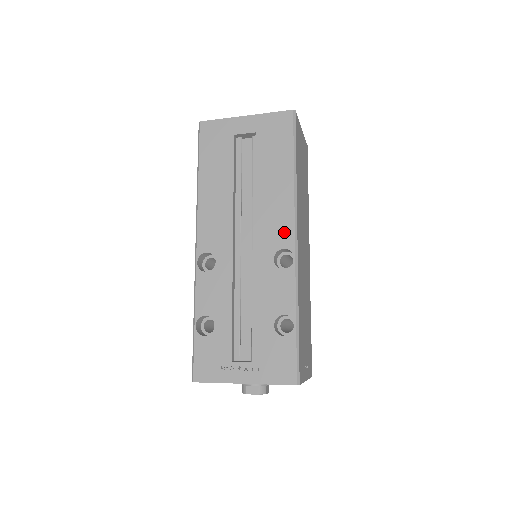
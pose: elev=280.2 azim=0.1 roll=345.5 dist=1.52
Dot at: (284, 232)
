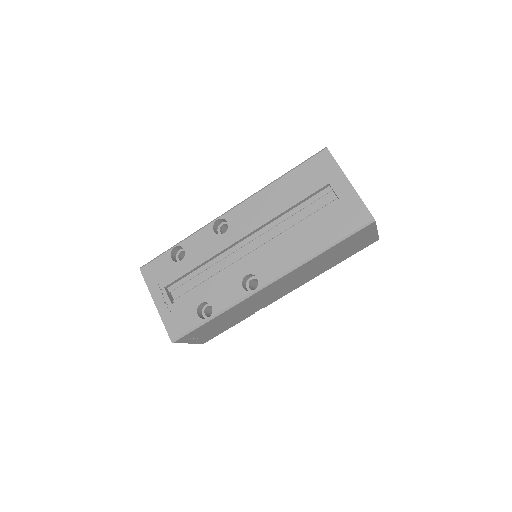
Dot at: (270, 271)
